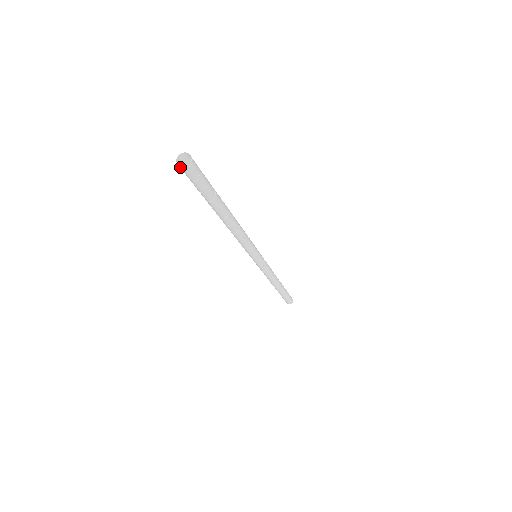
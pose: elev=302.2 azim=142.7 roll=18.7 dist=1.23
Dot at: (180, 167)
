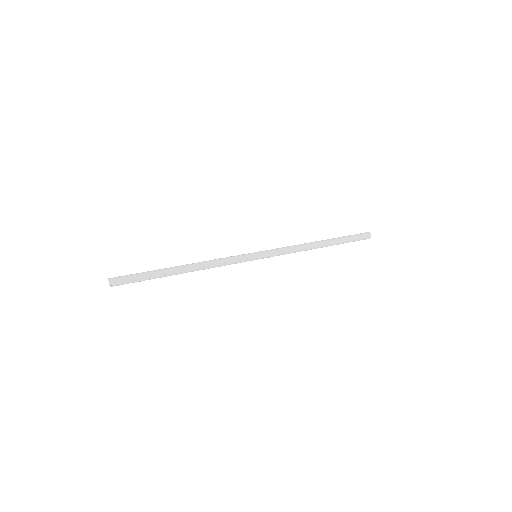
Dot at: occluded
